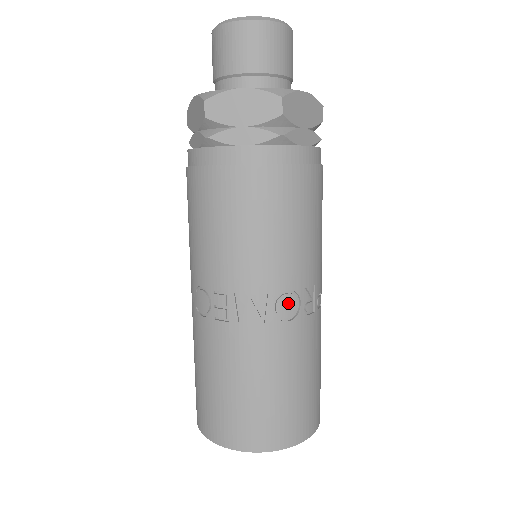
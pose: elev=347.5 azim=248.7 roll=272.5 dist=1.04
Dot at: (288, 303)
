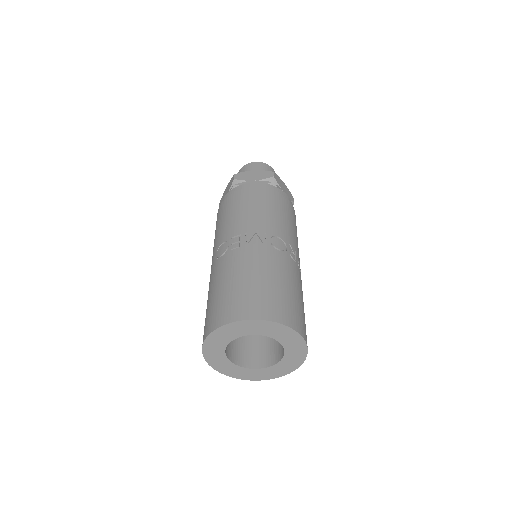
Dot at: (279, 243)
